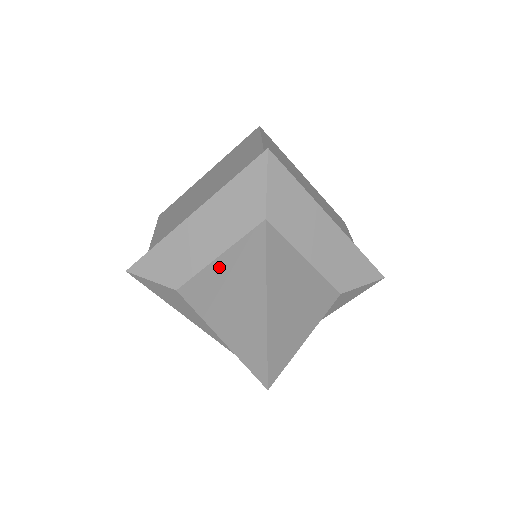
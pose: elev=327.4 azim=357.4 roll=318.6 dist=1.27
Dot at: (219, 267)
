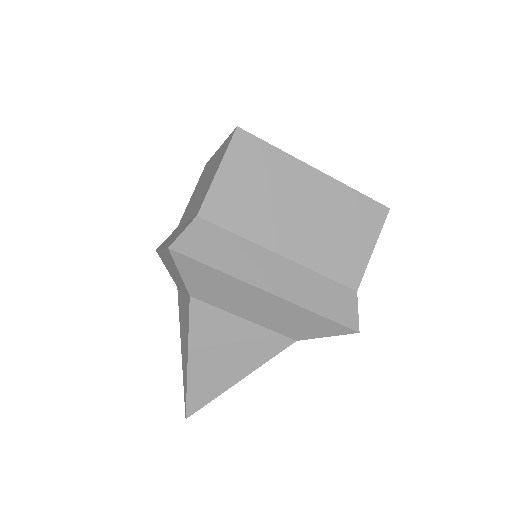
Dot at: (237, 327)
